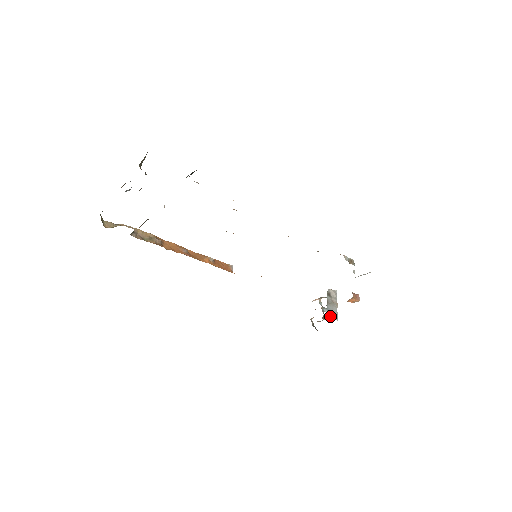
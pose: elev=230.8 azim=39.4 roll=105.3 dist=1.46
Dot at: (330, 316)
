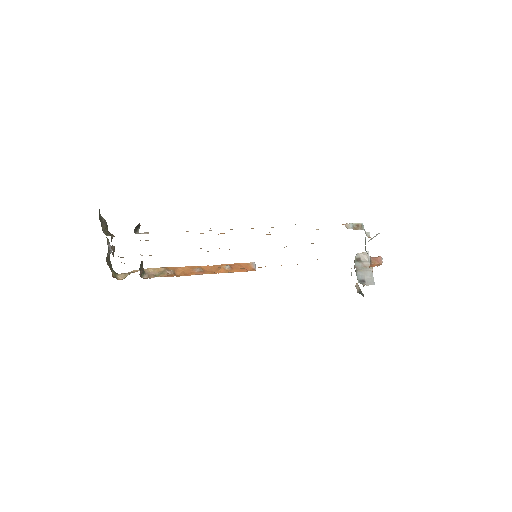
Dot at: (363, 283)
